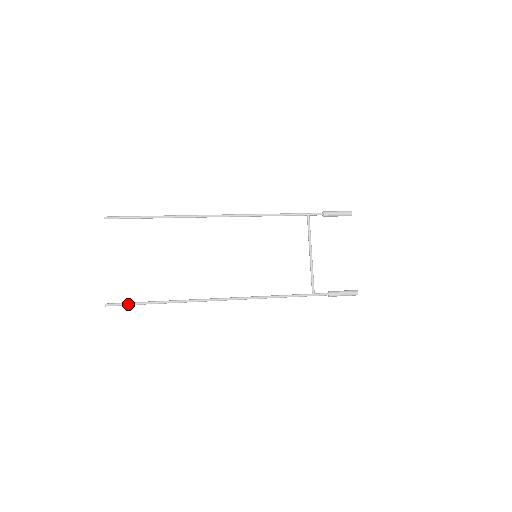
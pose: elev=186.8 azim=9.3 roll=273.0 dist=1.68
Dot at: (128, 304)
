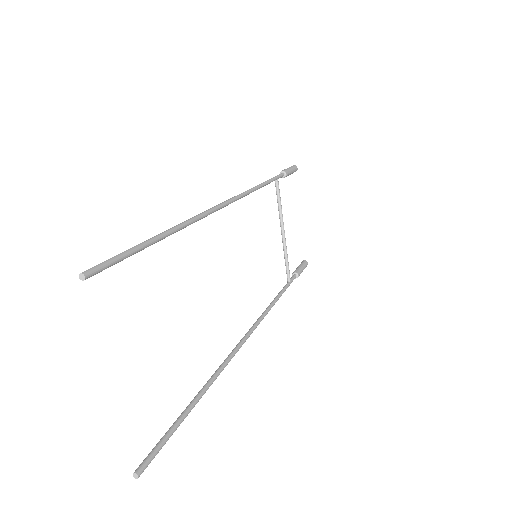
Dot at: (167, 440)
